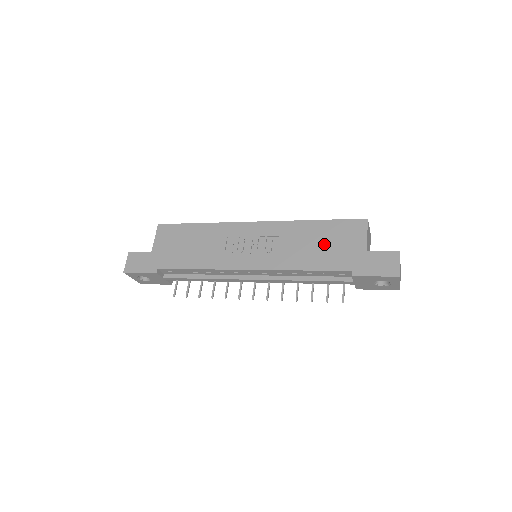
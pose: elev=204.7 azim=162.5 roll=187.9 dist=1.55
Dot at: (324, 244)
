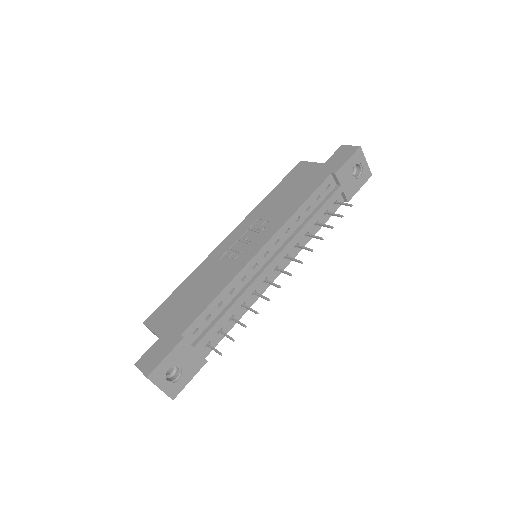
Dot at: (294, 188)
